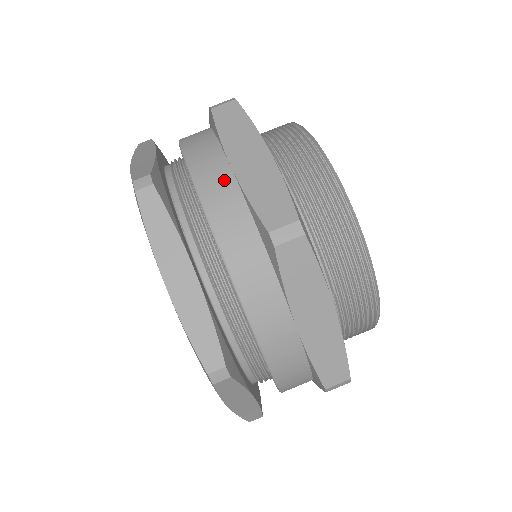
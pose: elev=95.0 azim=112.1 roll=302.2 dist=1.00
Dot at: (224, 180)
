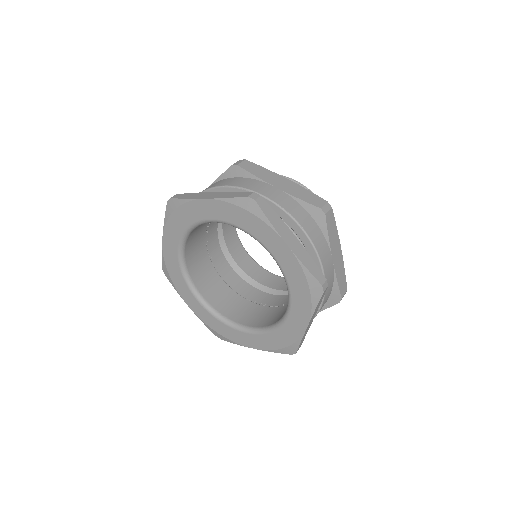
Dot at: (279, 193)
